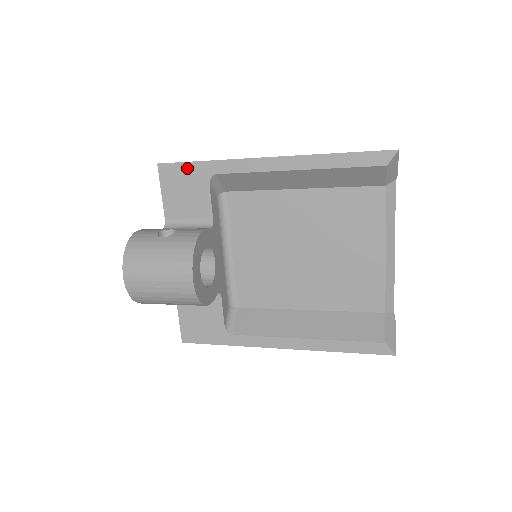
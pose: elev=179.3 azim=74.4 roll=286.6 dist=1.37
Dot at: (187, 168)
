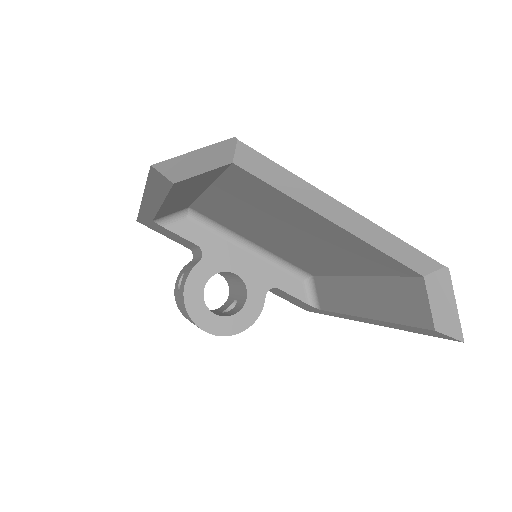
Dot at: (143, 220)
